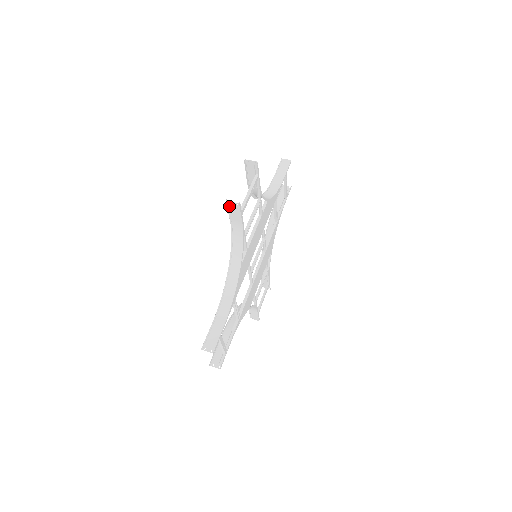
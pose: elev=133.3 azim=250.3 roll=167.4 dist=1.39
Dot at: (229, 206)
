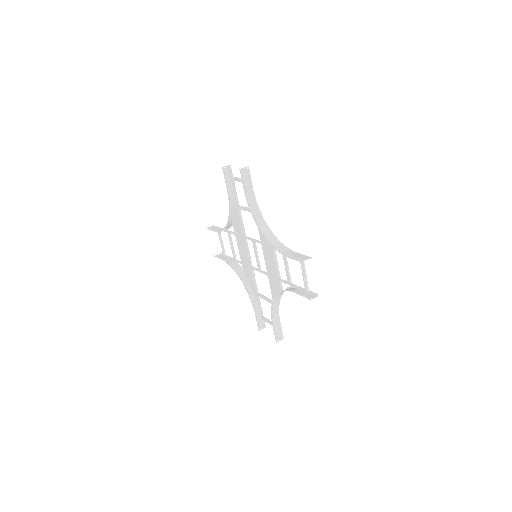
Dot at: (308, 298)
